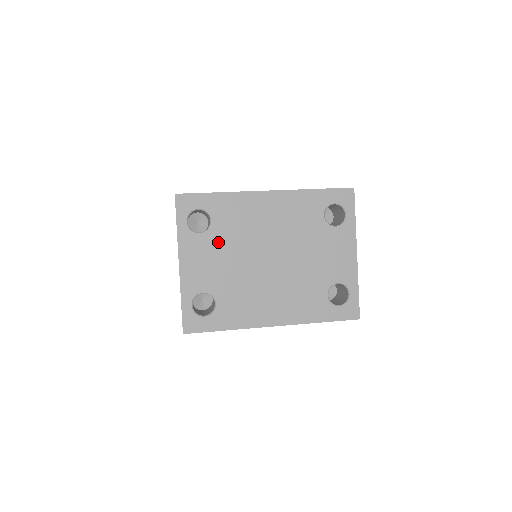
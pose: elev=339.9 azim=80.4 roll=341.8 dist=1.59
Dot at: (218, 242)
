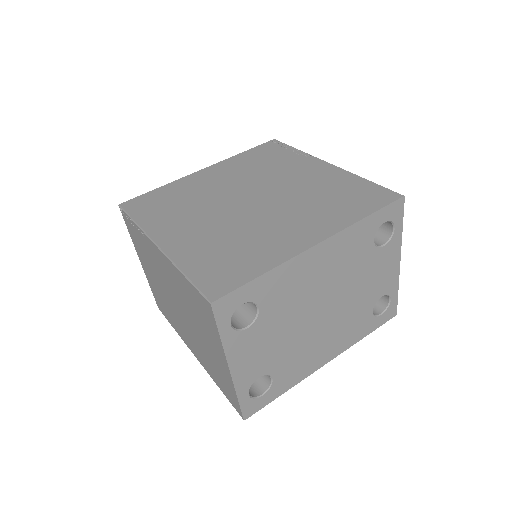
Dot at: (269, 325)
